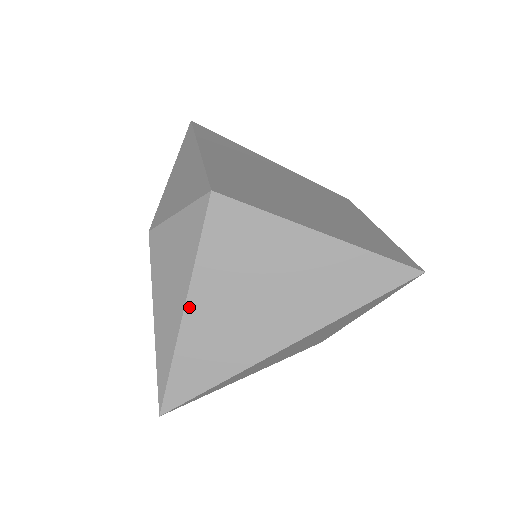
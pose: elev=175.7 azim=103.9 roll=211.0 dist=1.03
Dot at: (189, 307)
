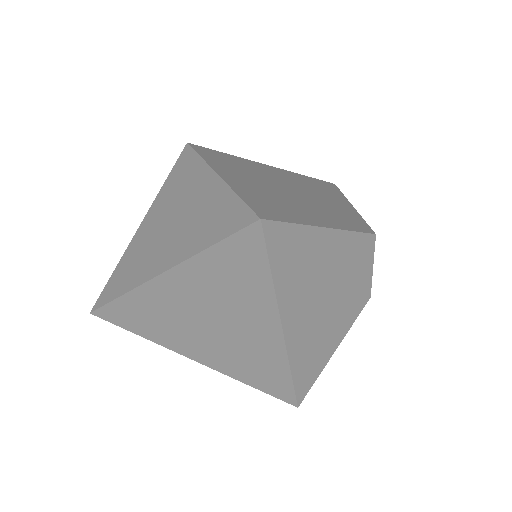
Dot at: (139, 229)
